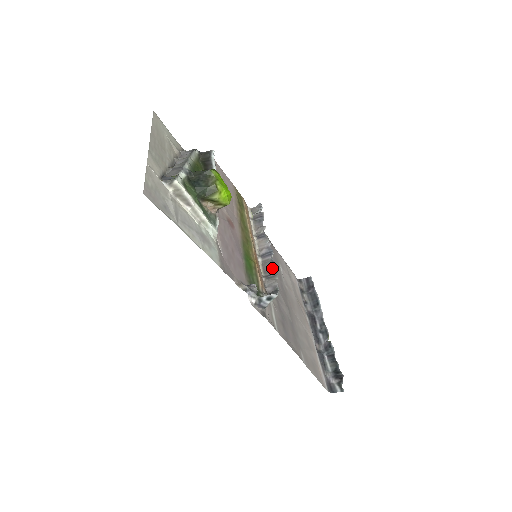
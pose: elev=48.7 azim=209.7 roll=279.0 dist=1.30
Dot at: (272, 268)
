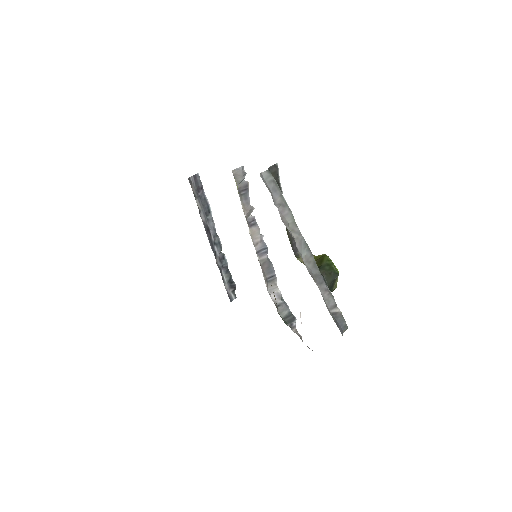
Dot at: (270, 270)
